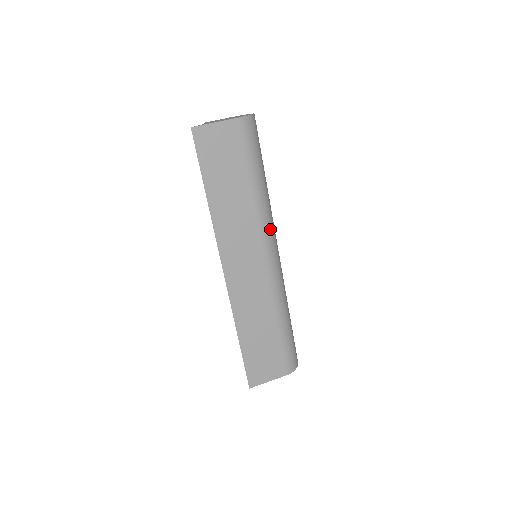
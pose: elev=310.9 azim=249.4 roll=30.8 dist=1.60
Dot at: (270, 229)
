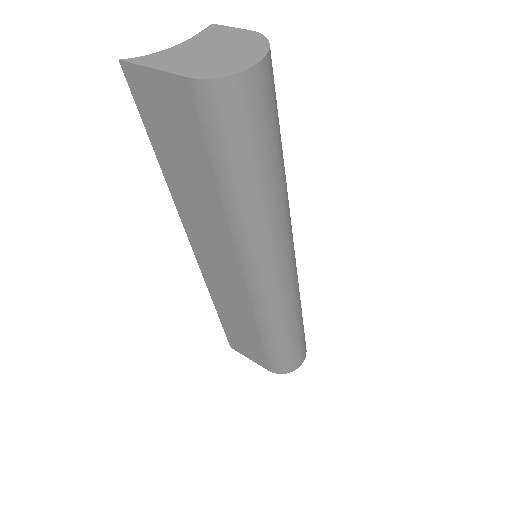
Dot at: (256, 252)
